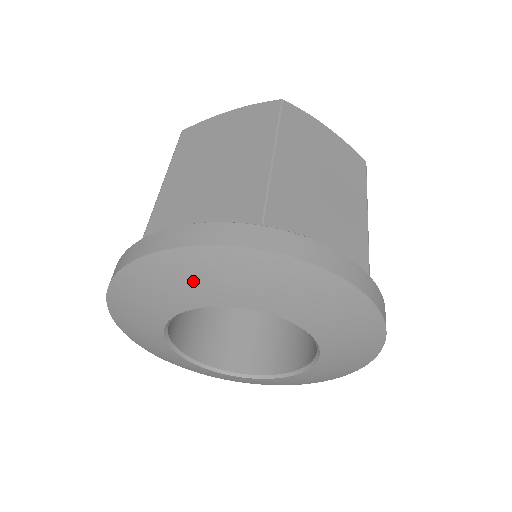
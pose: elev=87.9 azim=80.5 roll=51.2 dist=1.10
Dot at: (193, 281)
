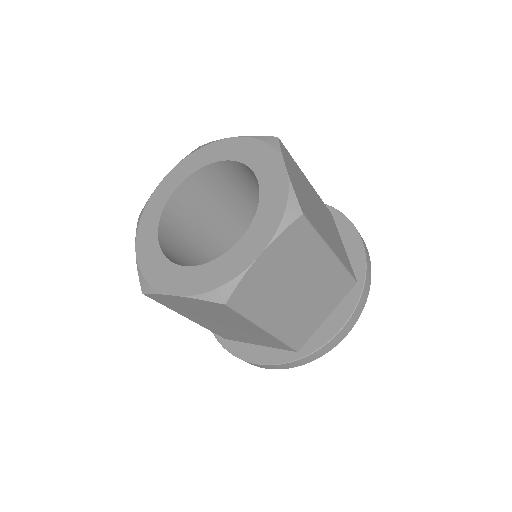
Dot at: occluded
